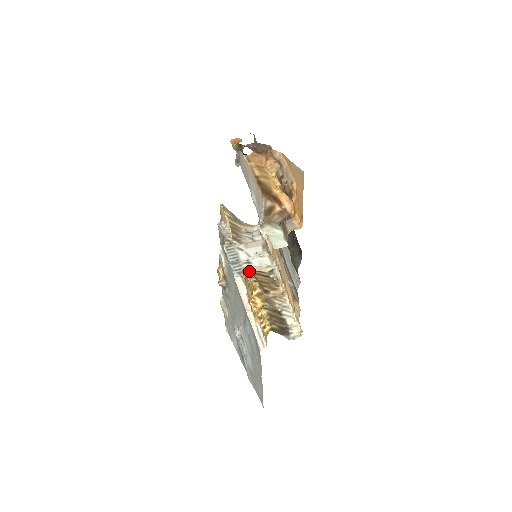
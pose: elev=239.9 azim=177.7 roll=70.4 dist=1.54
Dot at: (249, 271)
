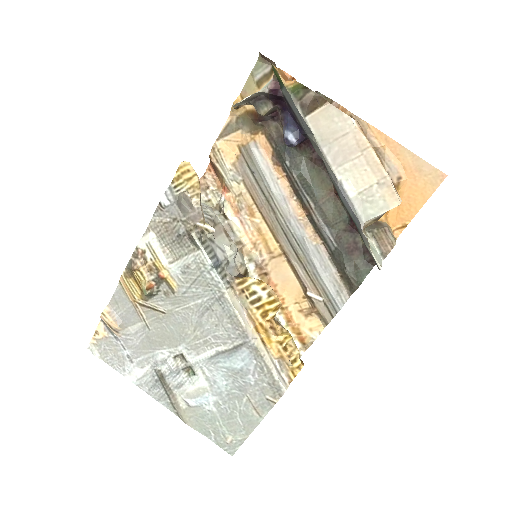
Dot at: (265, 283)
